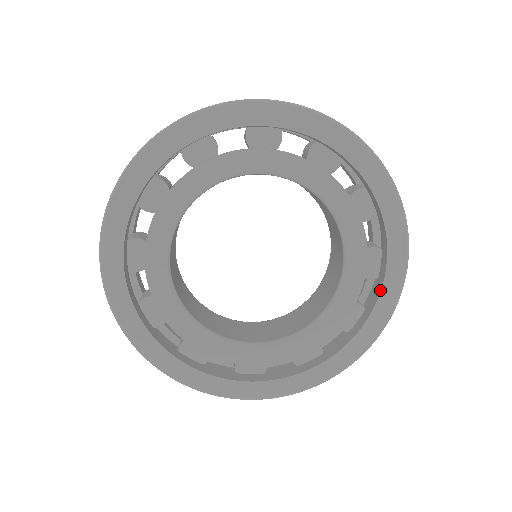
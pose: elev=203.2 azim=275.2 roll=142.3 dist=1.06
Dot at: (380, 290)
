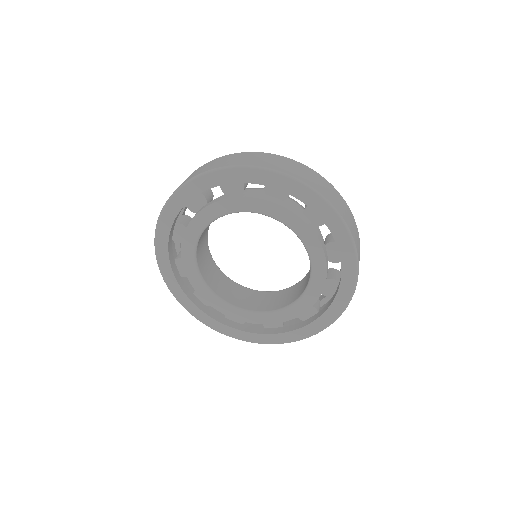
Dot at: (341, 272)
